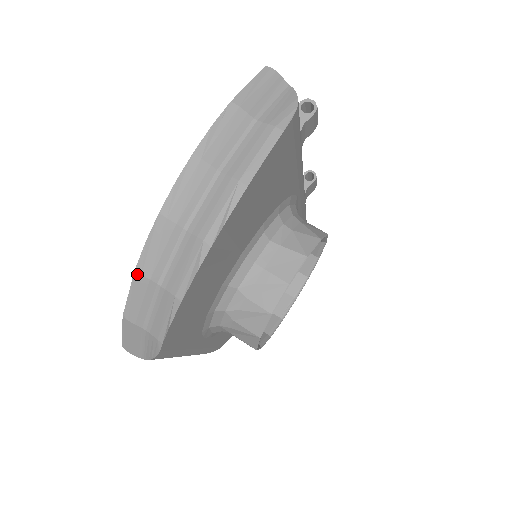
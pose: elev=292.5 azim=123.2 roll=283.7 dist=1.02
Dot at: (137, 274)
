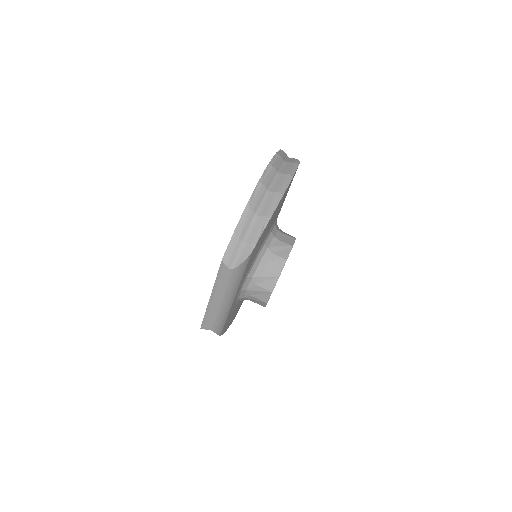
Dot at: (247, 207)
